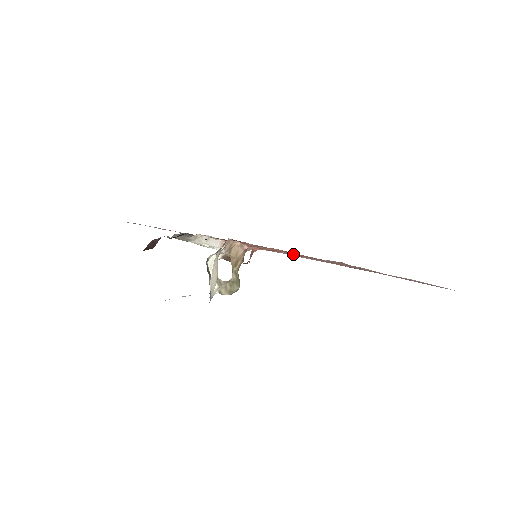
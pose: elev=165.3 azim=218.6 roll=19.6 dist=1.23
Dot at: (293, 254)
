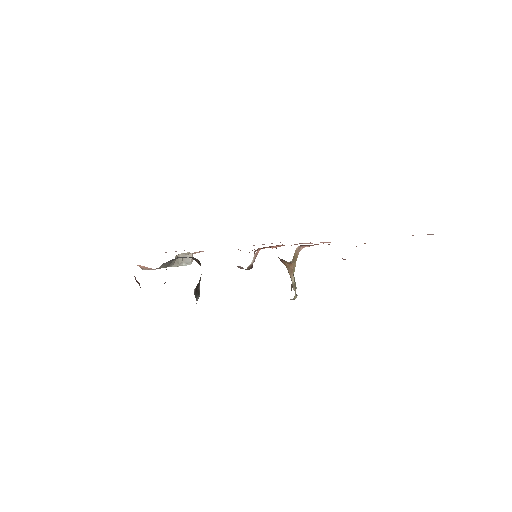
Dot at: occluded
